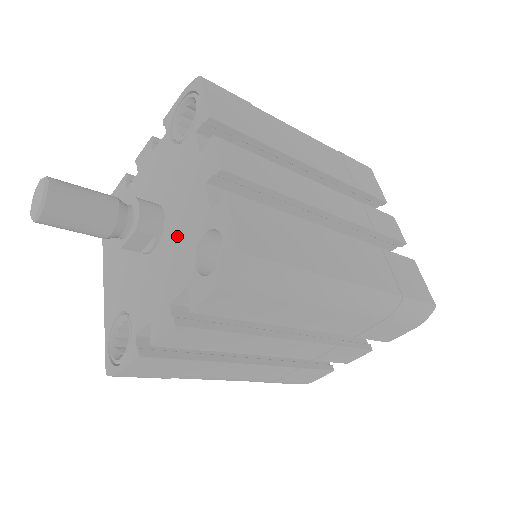
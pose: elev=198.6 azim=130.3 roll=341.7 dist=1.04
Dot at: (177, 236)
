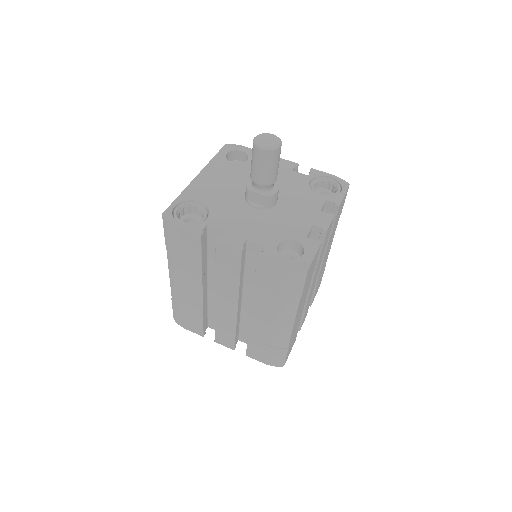
Dot at: (277, 222)
